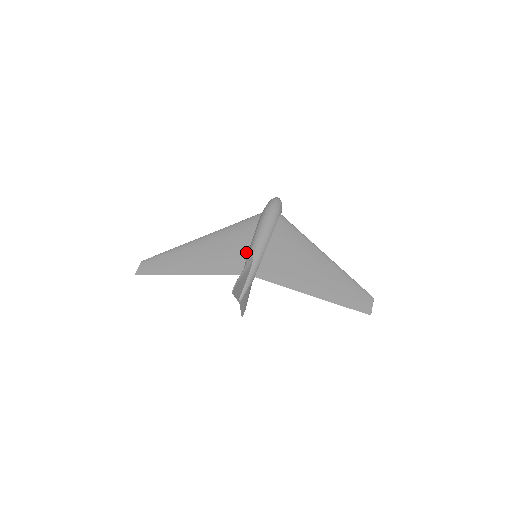
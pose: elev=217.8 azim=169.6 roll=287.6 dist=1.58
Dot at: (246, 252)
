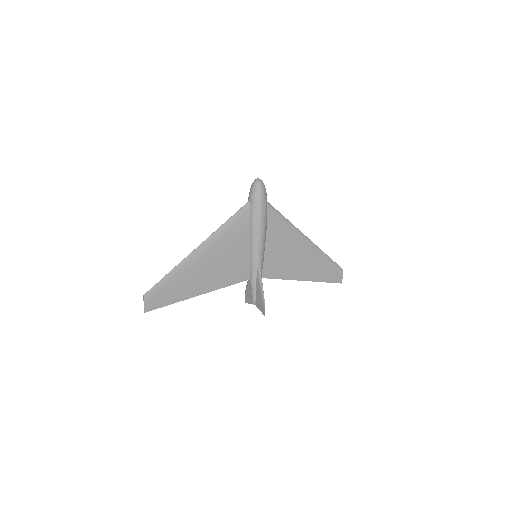
Dot at: (248, 256)
